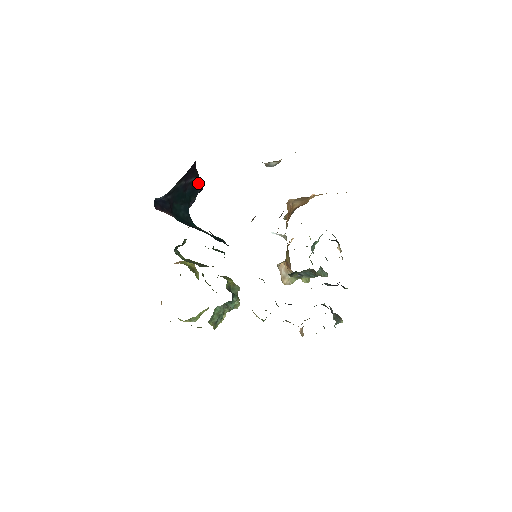
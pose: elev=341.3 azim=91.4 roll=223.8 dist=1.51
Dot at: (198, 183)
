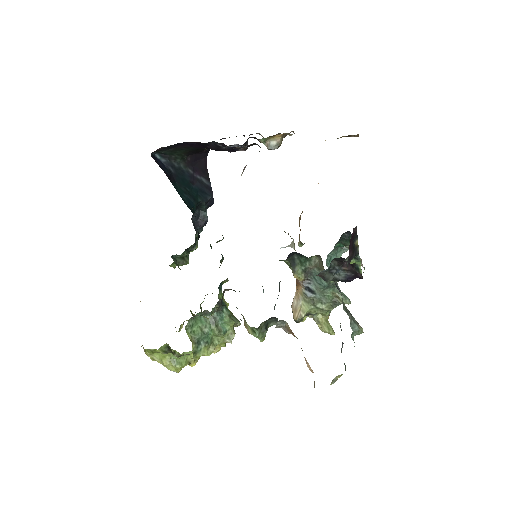
Dot at: (208, 189)
